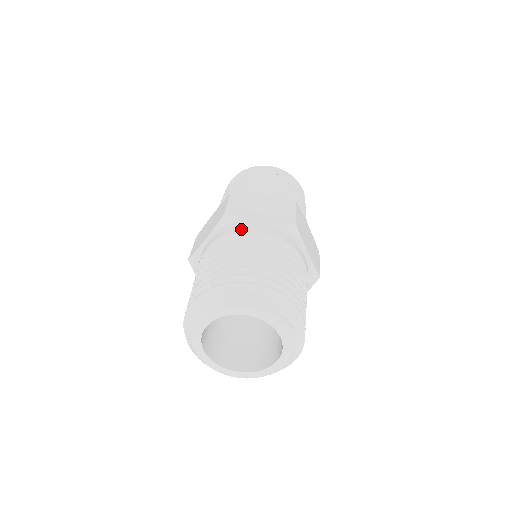
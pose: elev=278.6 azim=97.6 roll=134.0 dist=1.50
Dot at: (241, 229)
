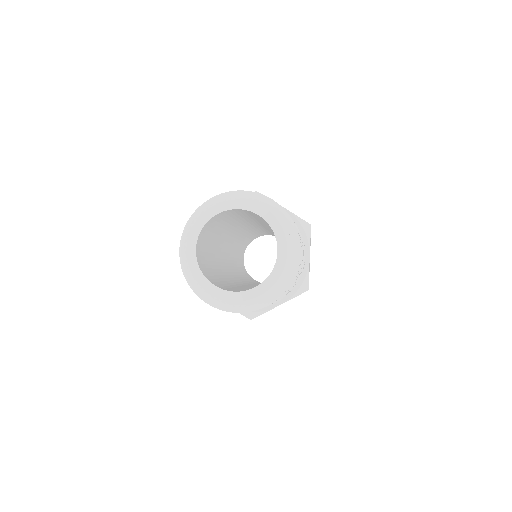
Dot at: occluded
